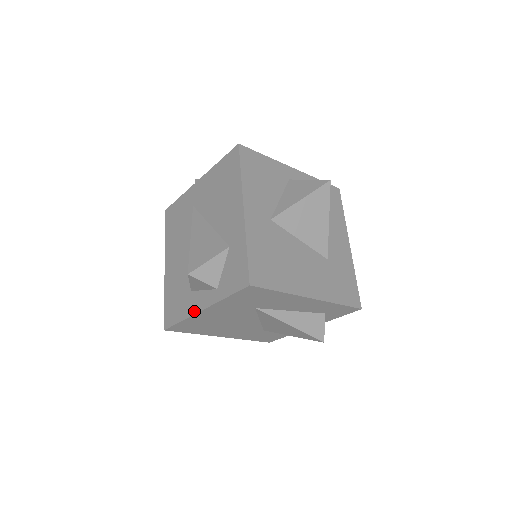
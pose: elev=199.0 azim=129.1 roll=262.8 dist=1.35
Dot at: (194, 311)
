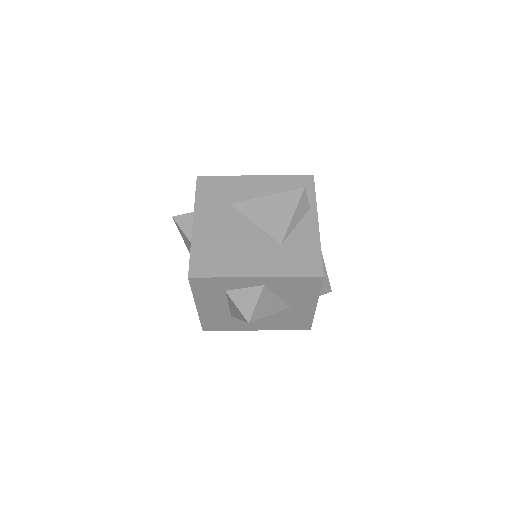
Dot at: (192, 234)
